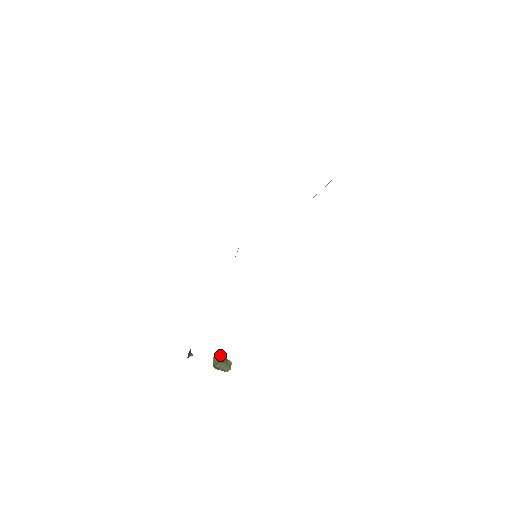
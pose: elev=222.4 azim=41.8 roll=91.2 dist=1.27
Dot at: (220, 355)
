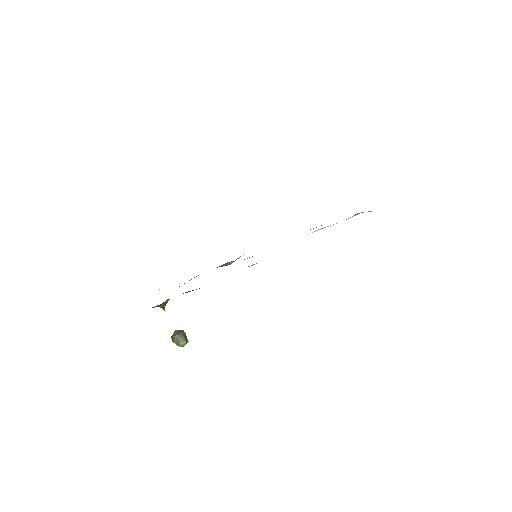
Dot at: (182, 330)
